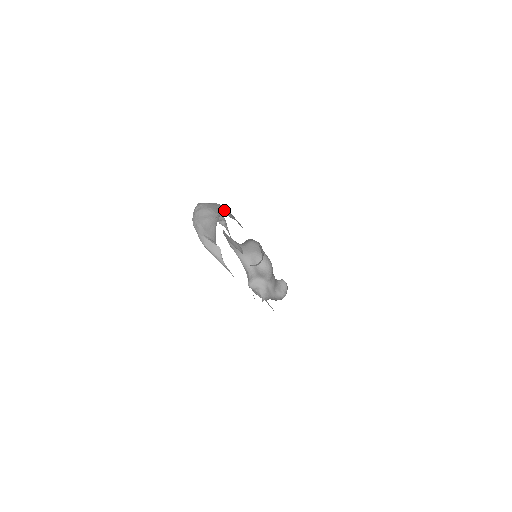
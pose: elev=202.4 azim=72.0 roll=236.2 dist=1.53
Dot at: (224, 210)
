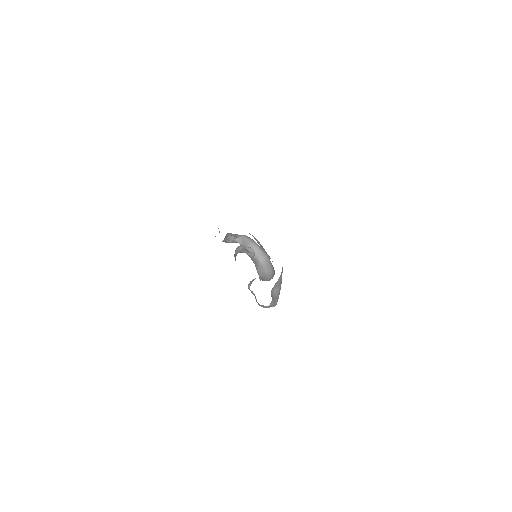
Dot at: (250, 234)
